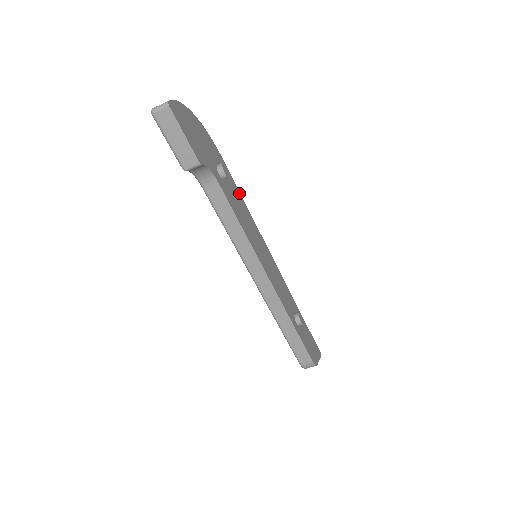
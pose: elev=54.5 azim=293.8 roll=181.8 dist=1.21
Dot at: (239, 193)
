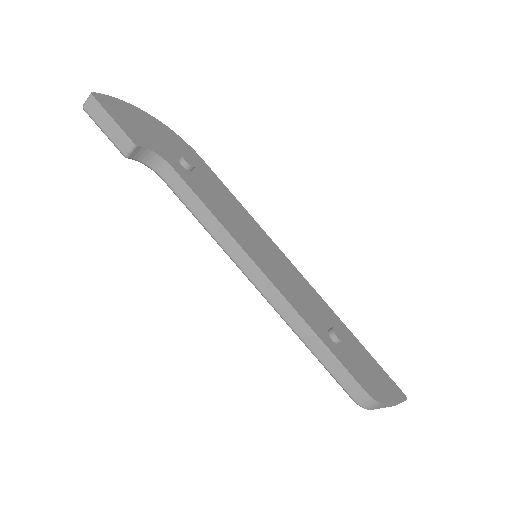
Dot at: (229, 192)
